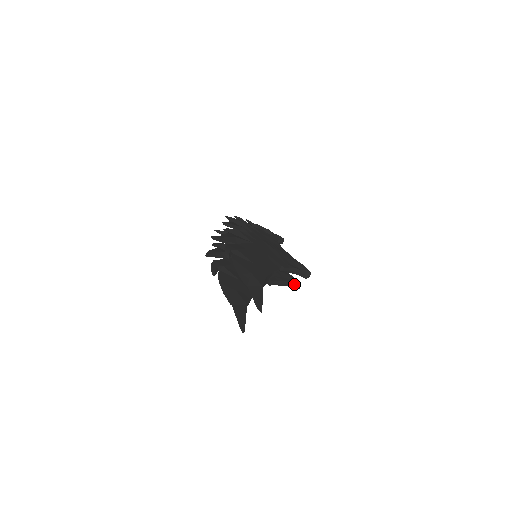
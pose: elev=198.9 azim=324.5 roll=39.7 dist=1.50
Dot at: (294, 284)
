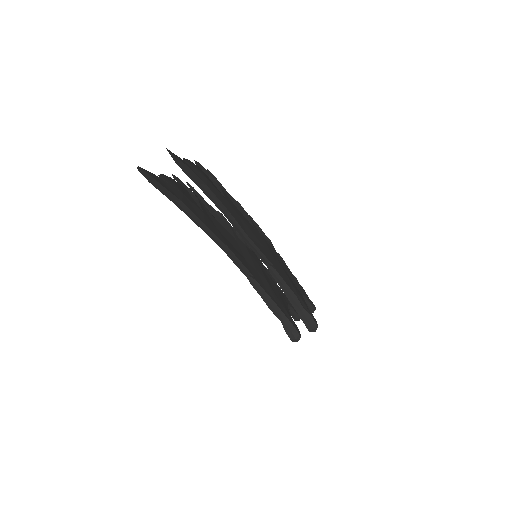
Dot at: (292, 328)
